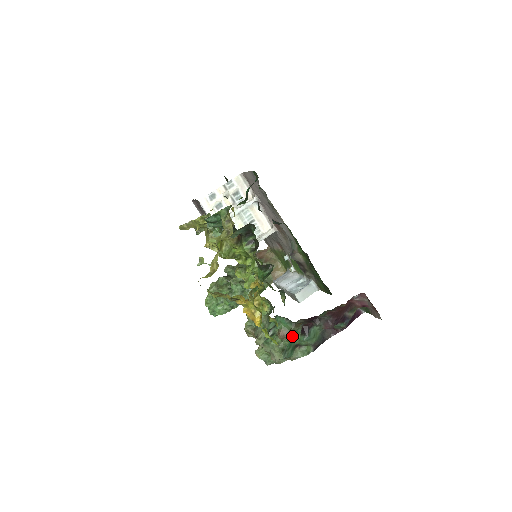
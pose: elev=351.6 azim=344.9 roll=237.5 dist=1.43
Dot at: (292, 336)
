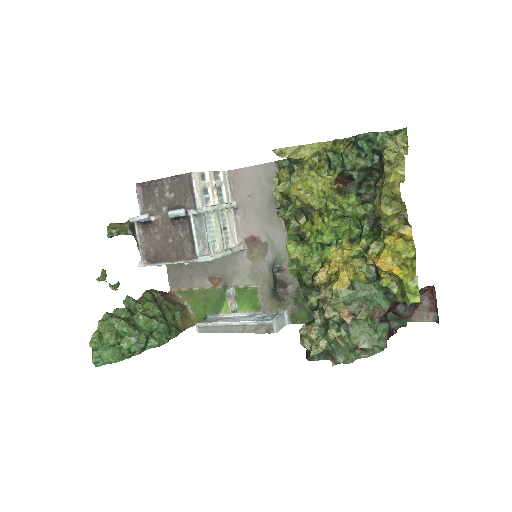
Dot at: (378, 320)
